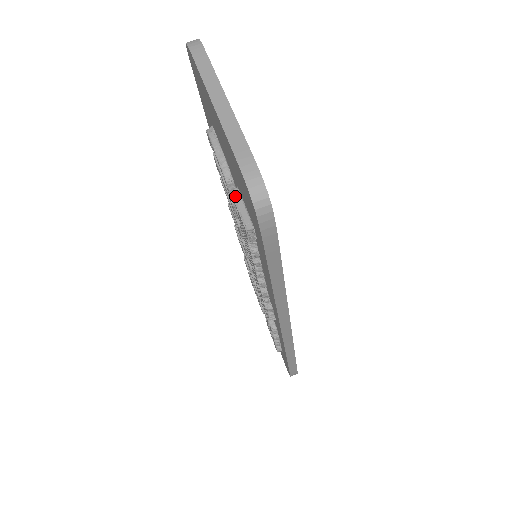
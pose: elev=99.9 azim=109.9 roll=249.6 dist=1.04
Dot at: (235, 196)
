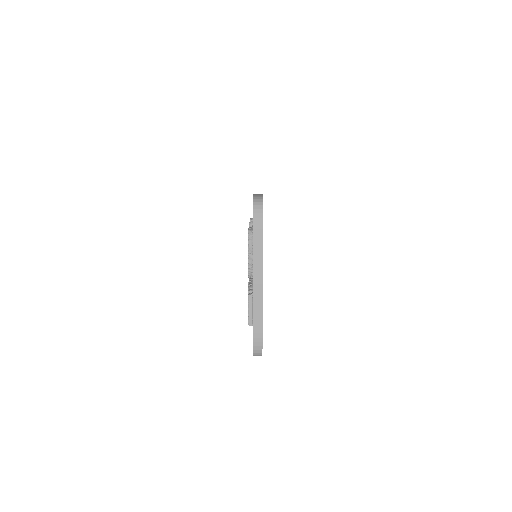
Dot at: (249, 300)
